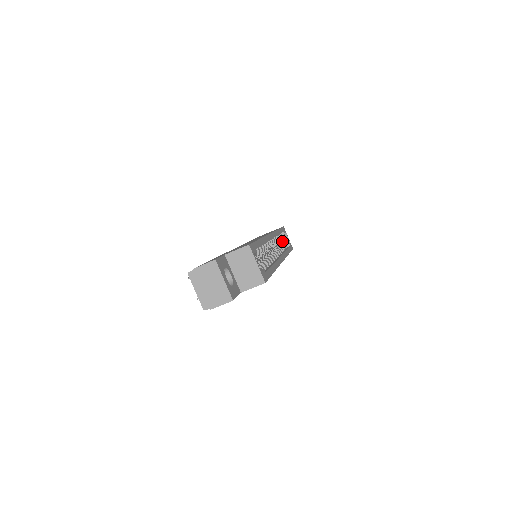
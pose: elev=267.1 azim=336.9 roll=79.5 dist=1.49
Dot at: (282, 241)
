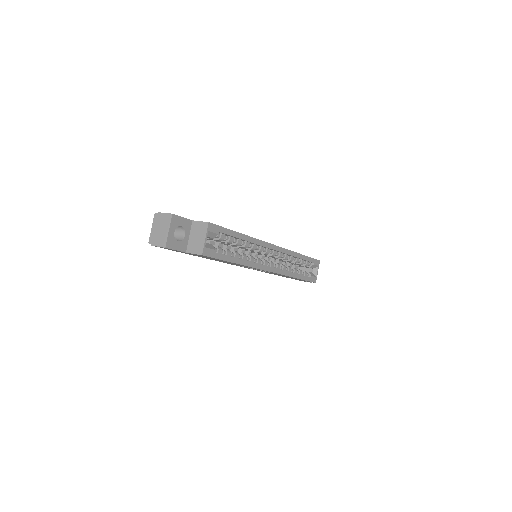
Dot at: (310, 271)
